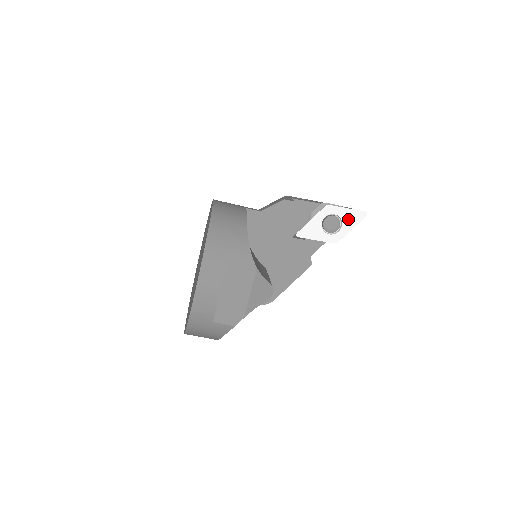
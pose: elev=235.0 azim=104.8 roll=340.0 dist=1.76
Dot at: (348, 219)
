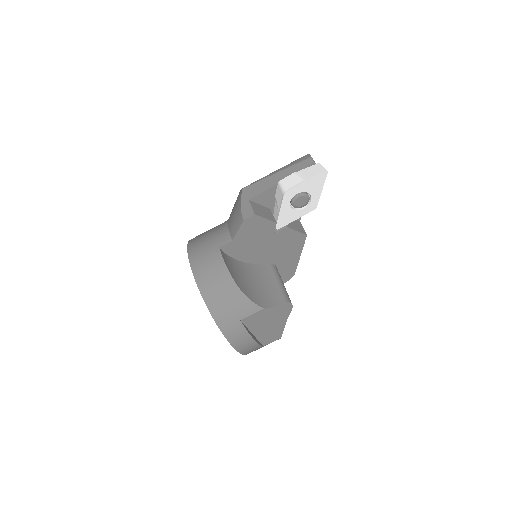
Dot at: (312, 187)
